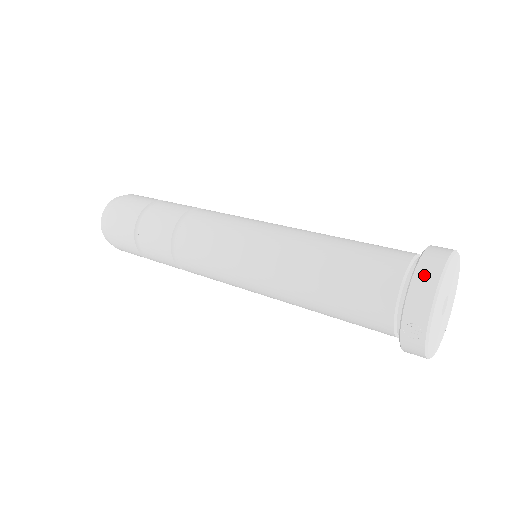
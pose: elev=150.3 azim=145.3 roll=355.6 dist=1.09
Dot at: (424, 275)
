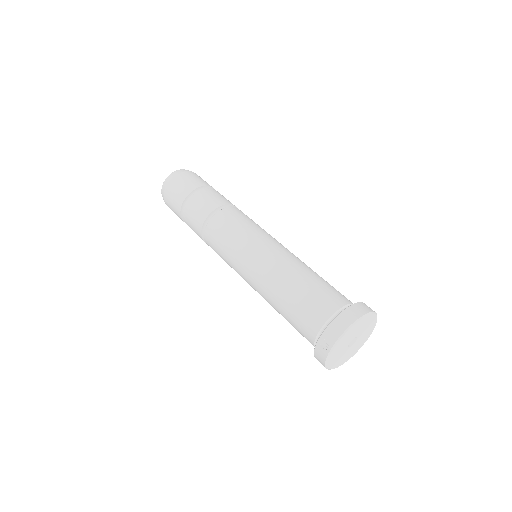
Dot at: (348, 314)
